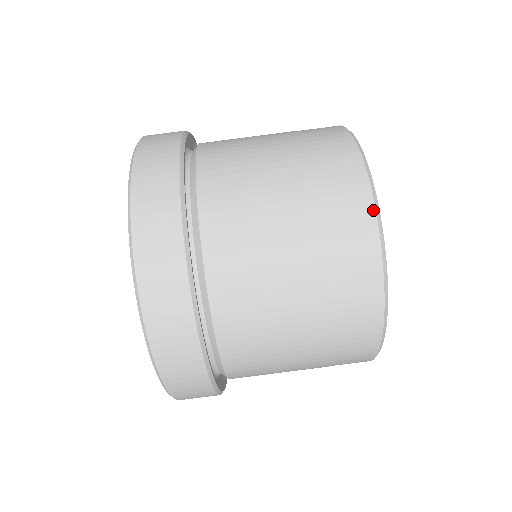
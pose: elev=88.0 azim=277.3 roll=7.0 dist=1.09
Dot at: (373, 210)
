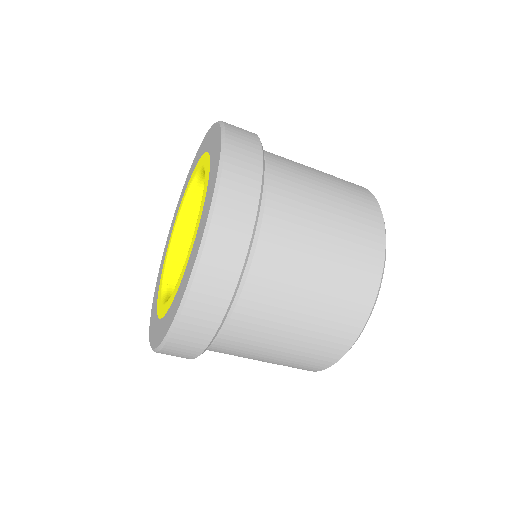
Dot at: (379, 283)
